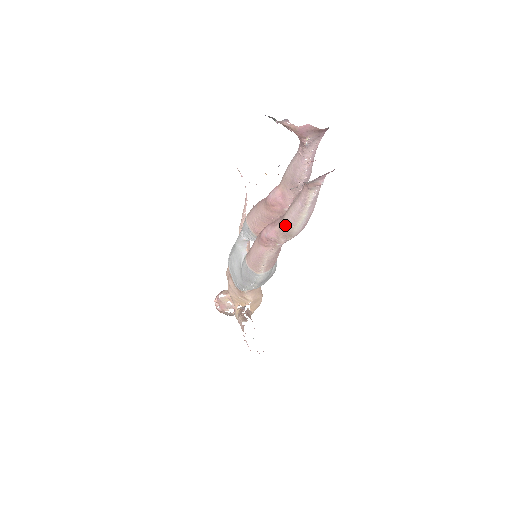
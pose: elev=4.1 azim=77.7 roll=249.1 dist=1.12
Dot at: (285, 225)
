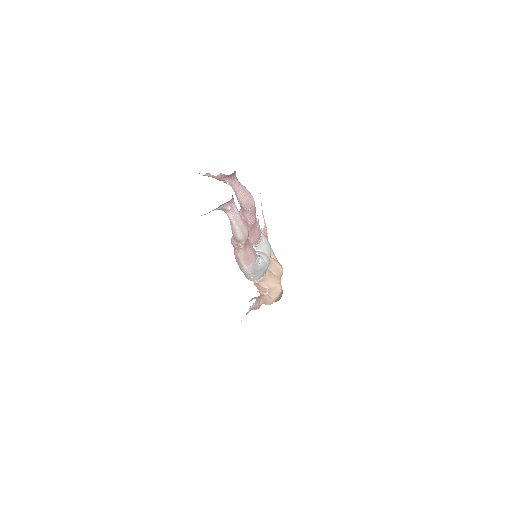
Dot at: (233, 235)
